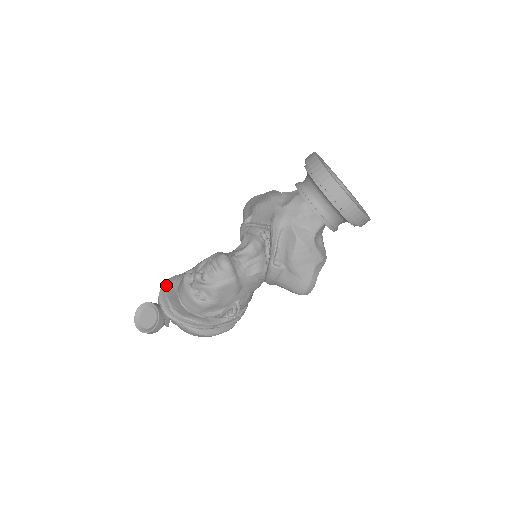
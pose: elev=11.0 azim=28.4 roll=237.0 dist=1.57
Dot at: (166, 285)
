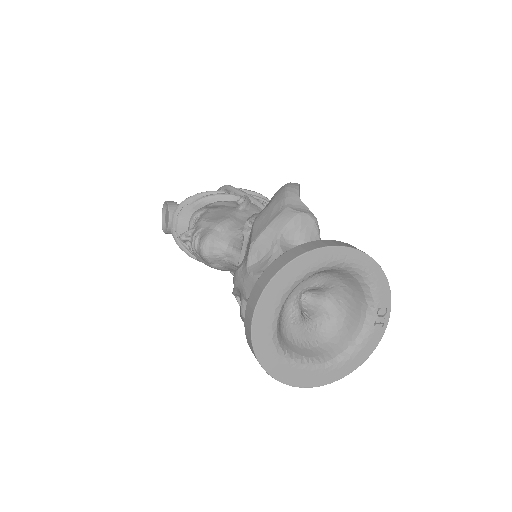
Dot at: (188, 201)
